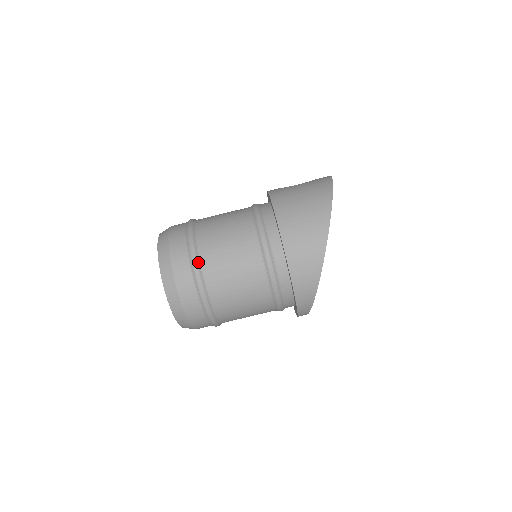
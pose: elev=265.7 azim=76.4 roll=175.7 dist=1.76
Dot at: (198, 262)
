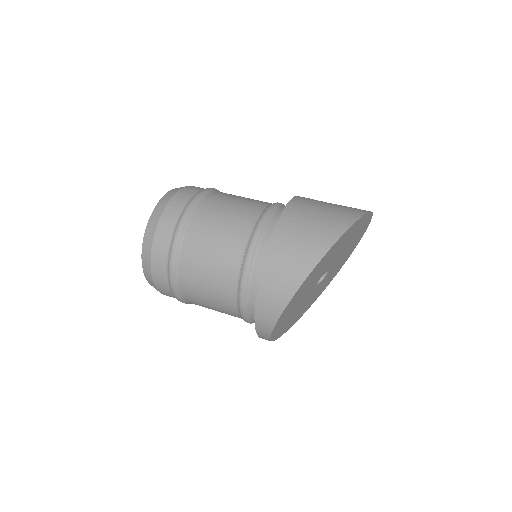
Dot at: (184, 225)
